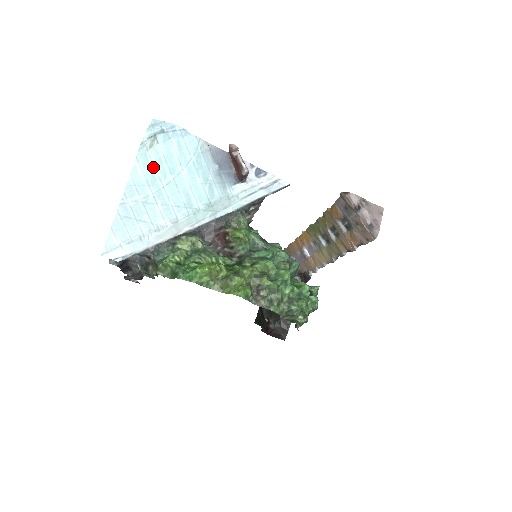
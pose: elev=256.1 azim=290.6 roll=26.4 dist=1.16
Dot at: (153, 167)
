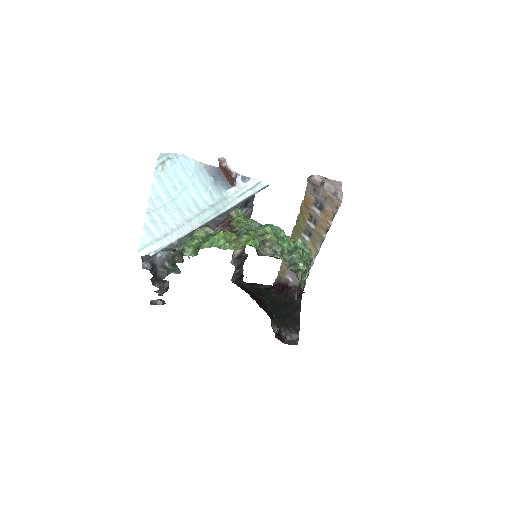
Dot at: (166, 184)
